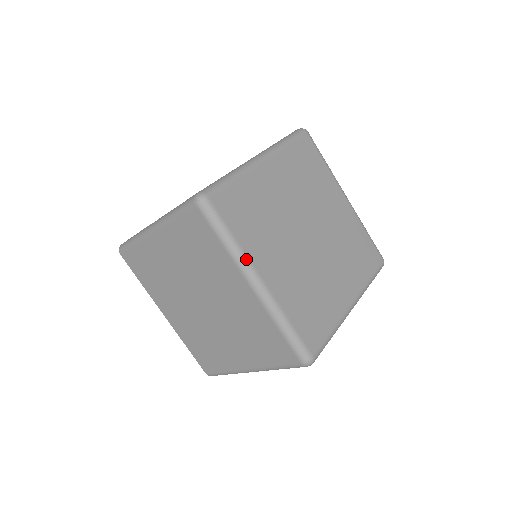
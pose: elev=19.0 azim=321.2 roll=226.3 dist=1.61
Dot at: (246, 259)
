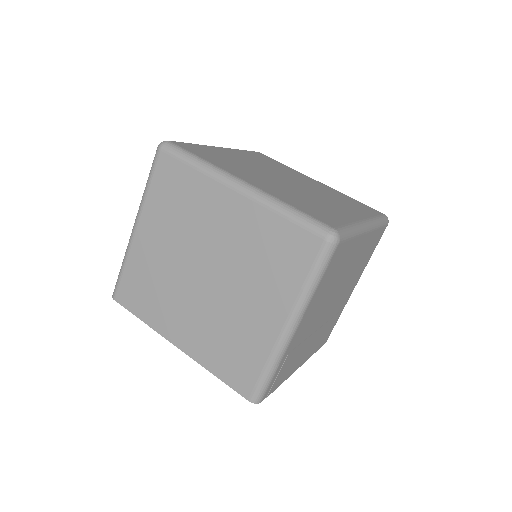
Dot at: (221, 170)
